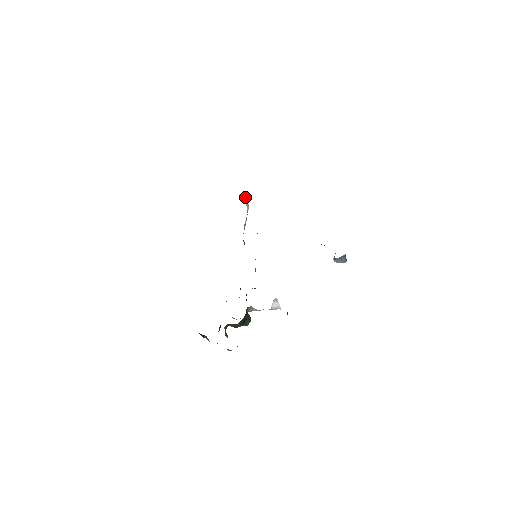
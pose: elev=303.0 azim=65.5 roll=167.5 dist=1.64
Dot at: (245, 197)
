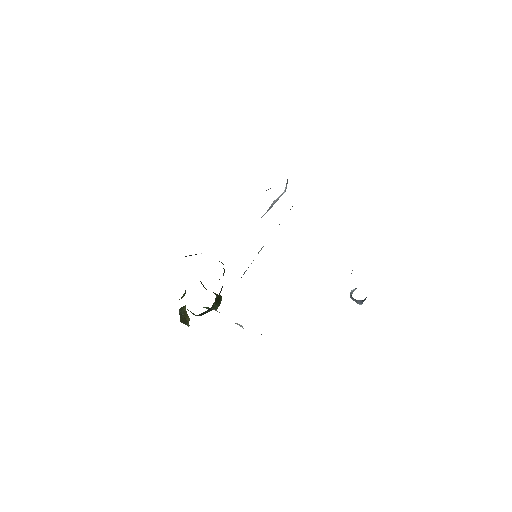
Dot at: occluded
